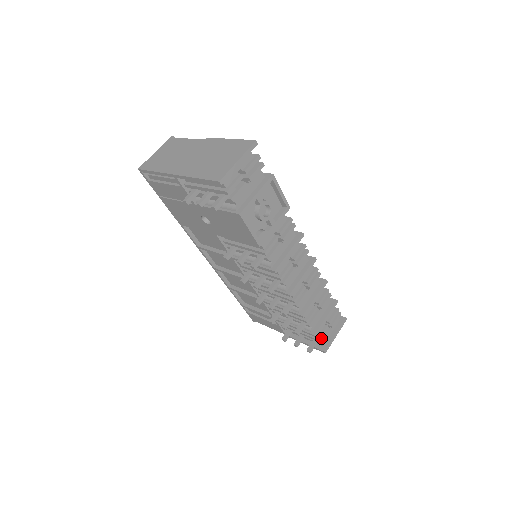
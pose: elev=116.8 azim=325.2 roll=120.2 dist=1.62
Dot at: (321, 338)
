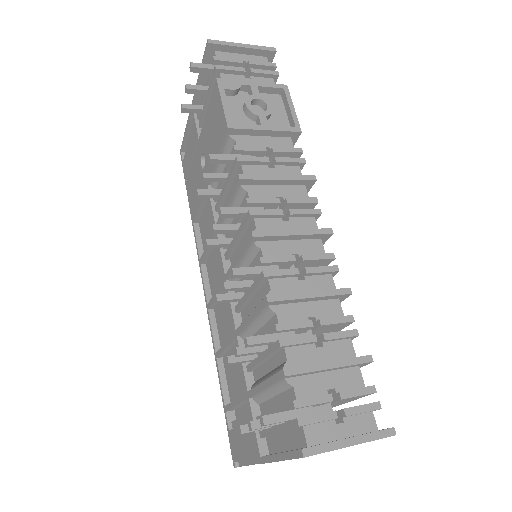
Dot at: (307, 415)
